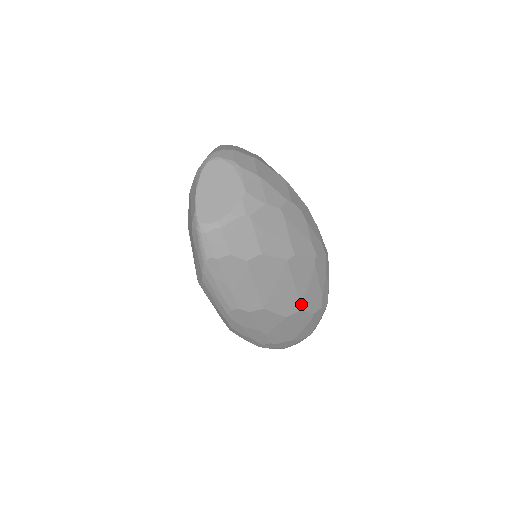
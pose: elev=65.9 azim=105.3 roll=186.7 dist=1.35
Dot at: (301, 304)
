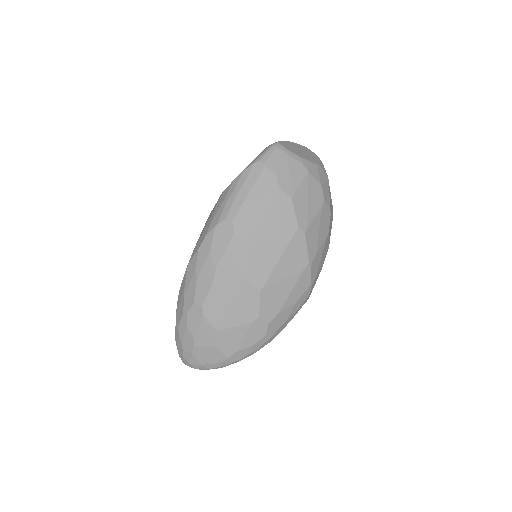
Dot at: (266, 284)
